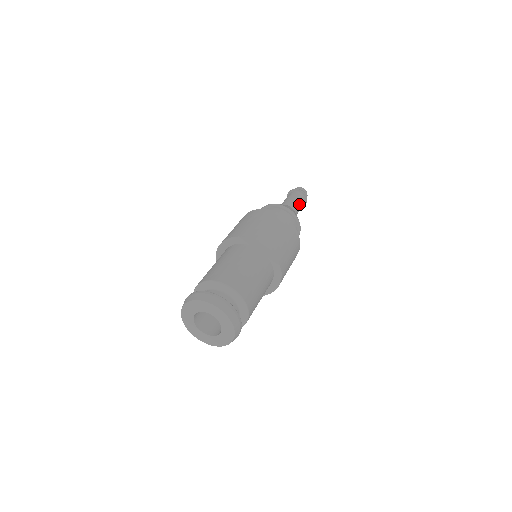
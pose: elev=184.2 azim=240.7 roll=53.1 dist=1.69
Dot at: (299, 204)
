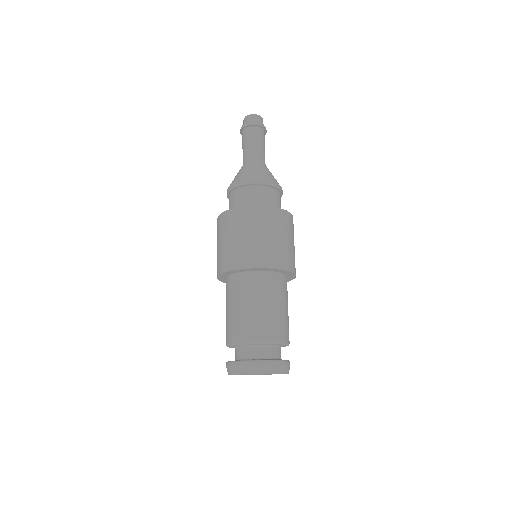
Dot at: (262, 145)
